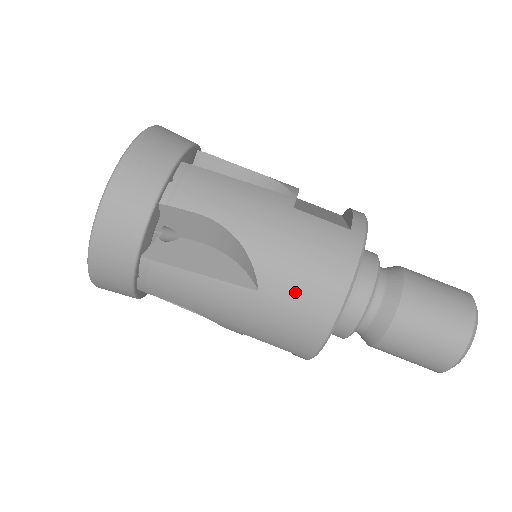
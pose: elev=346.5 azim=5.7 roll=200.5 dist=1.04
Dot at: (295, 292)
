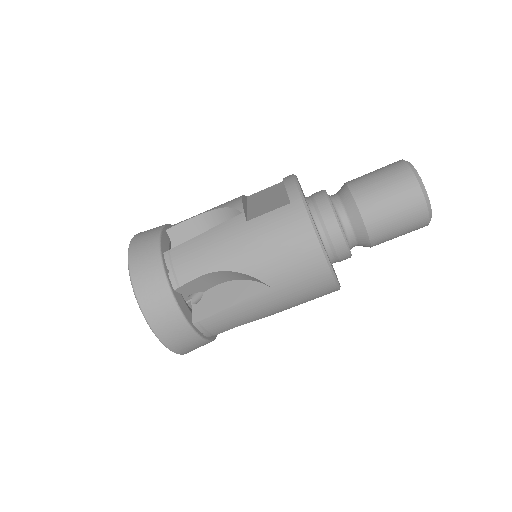
Dot at: (290, 270)
